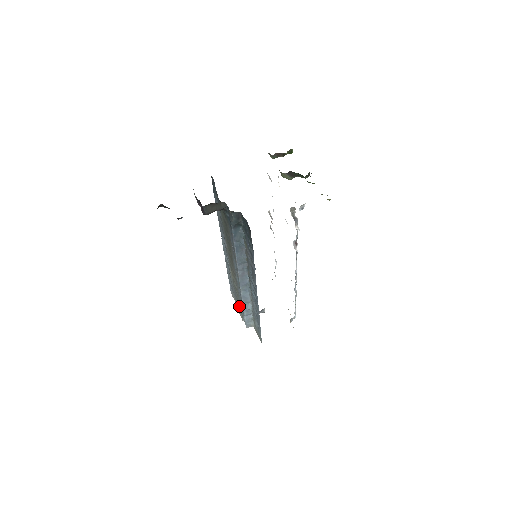
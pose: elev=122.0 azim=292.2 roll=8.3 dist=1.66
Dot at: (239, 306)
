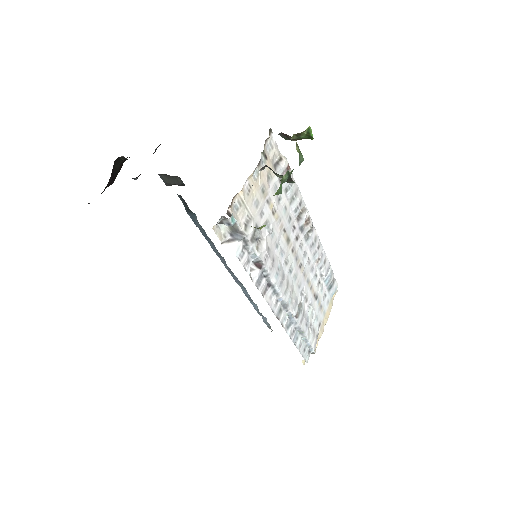
Dot at: occluded
